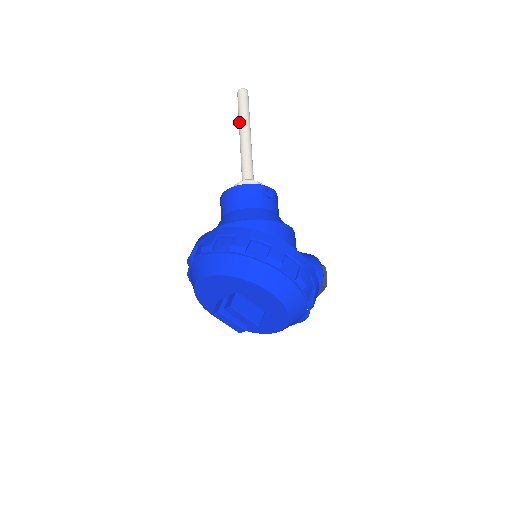
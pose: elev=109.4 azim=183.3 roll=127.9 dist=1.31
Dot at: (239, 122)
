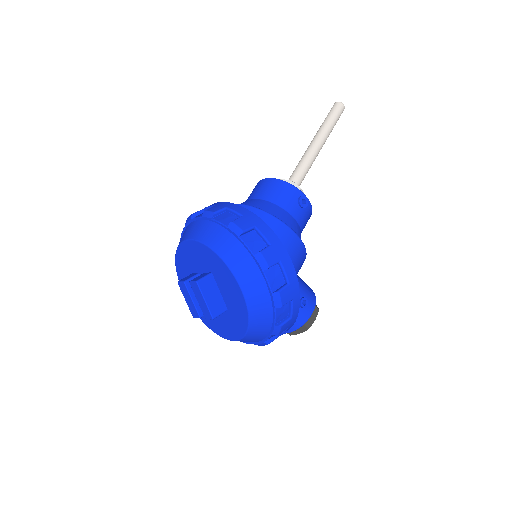
Dot at: (319, 129)
